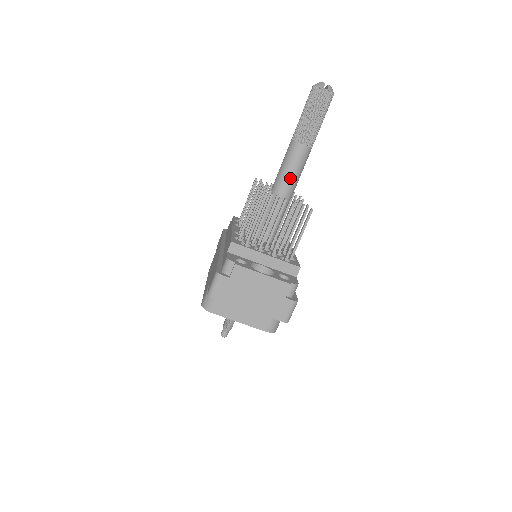
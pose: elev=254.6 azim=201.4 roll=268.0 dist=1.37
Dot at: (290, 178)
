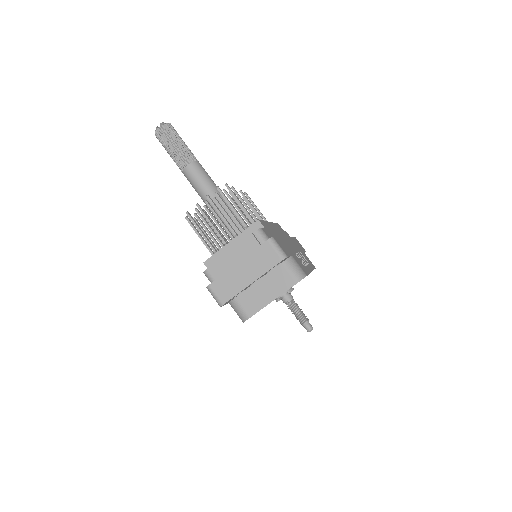
Dot at: (206, 190)
